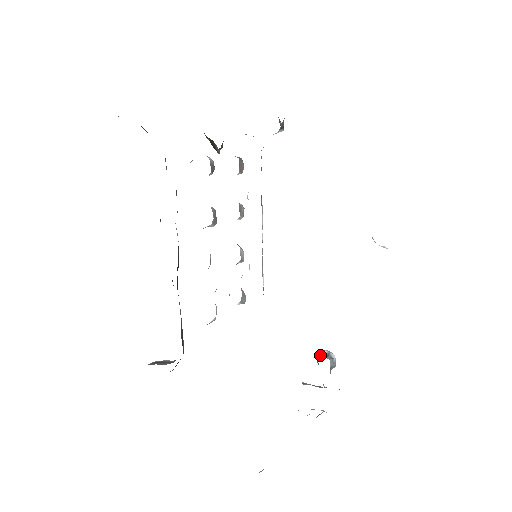
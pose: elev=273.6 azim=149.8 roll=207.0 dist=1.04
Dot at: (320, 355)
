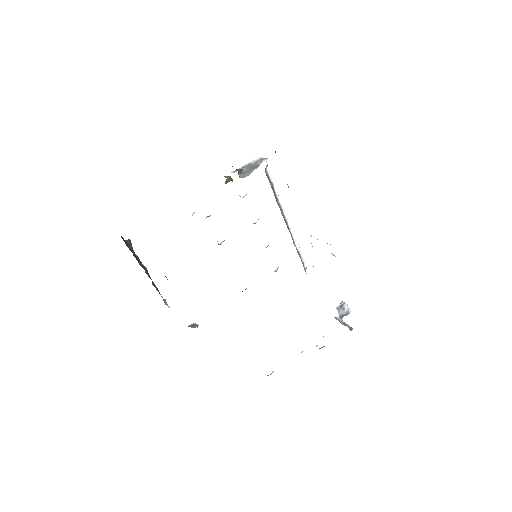
Dot at: occluded
